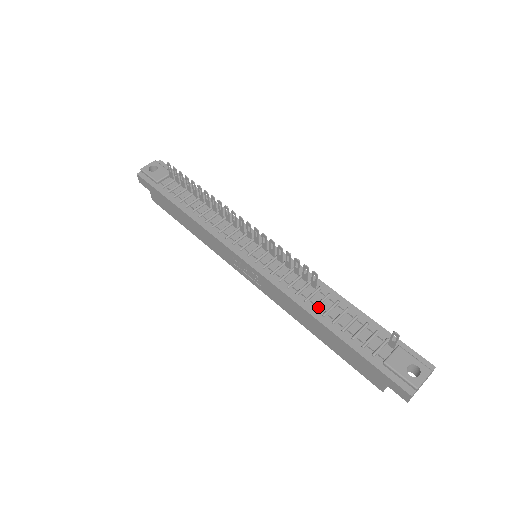
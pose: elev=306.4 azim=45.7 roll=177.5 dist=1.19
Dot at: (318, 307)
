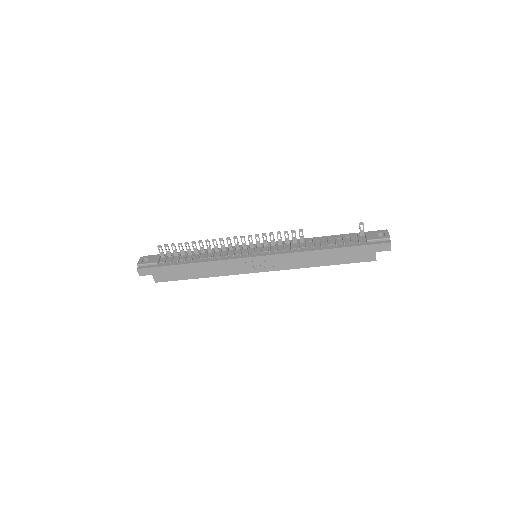
Dot at: (315, 246)
